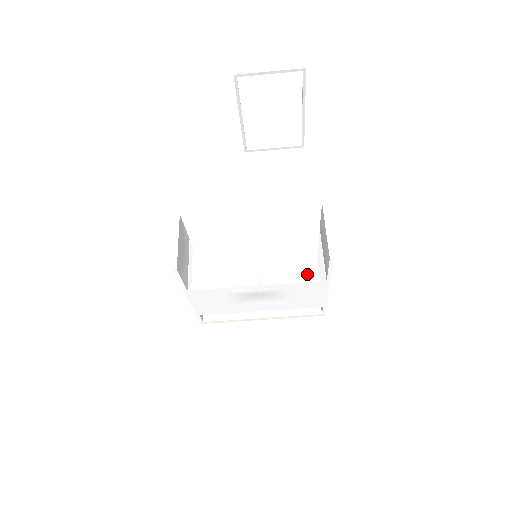
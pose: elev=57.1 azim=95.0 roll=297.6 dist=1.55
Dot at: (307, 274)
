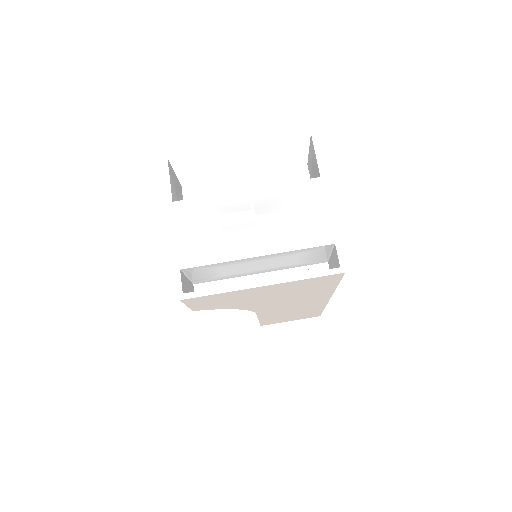
Dot at: occluded
